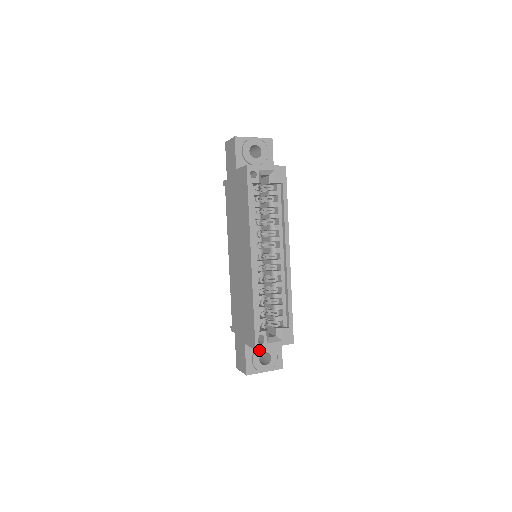
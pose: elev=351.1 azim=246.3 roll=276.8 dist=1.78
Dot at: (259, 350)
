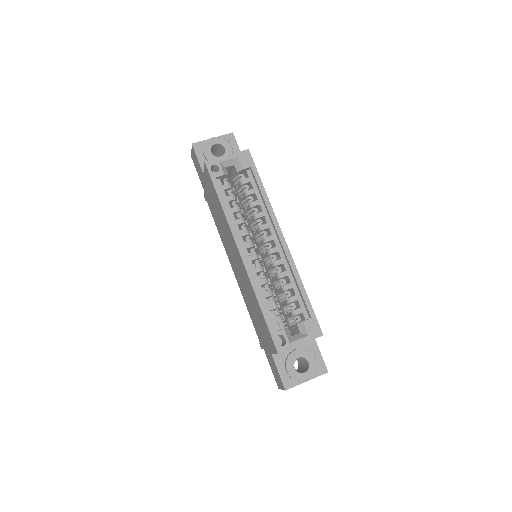
Dot at: (290, 357)
